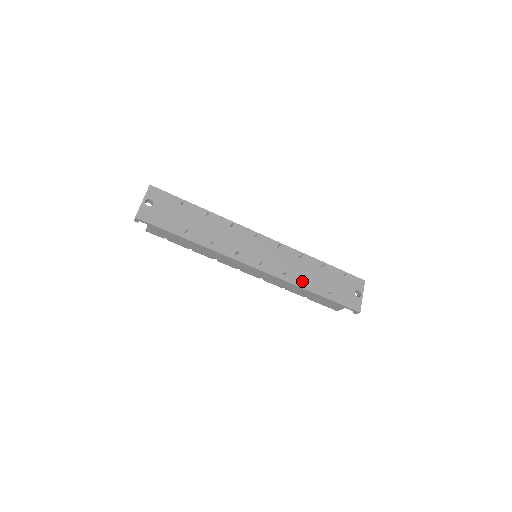
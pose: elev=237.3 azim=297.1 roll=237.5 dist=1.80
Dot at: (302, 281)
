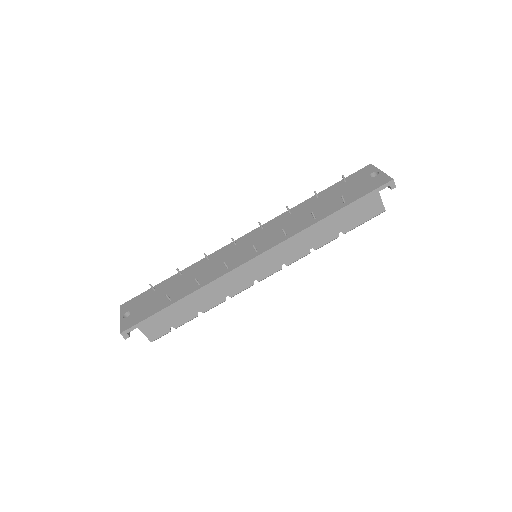
Dot at: (309, 221)
